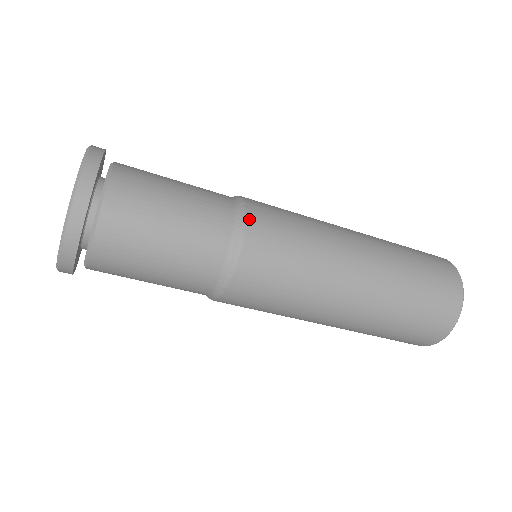
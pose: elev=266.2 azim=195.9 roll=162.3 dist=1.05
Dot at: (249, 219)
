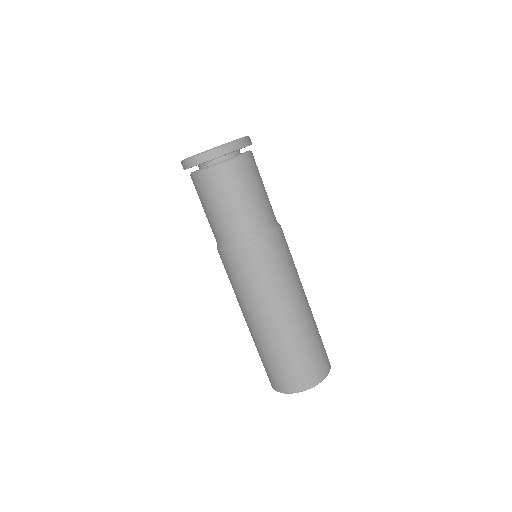
Dot at: (281, 228)
